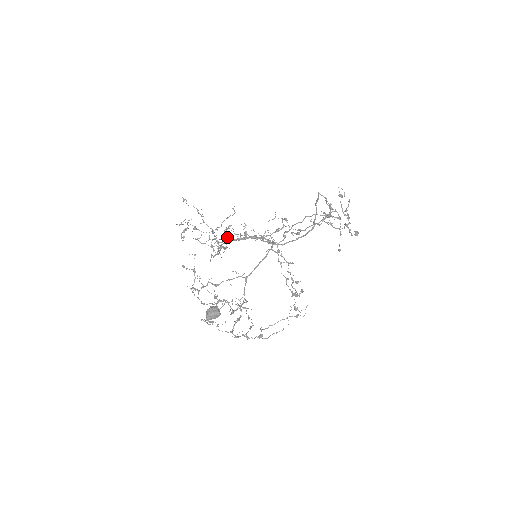
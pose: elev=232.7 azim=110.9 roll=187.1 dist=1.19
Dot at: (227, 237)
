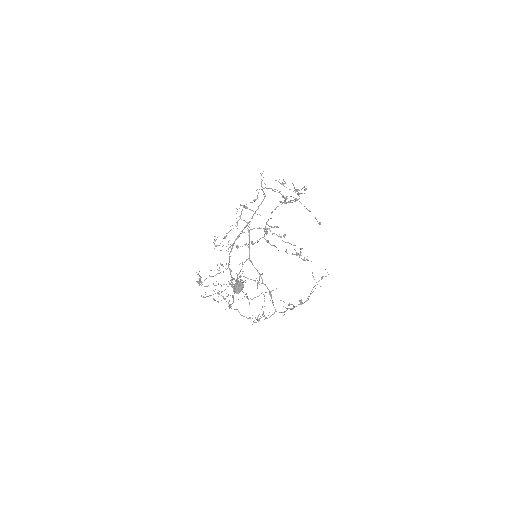
Dot at: (218, 245)
